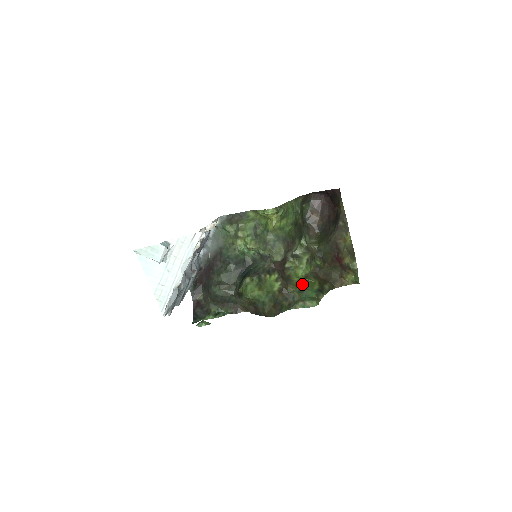
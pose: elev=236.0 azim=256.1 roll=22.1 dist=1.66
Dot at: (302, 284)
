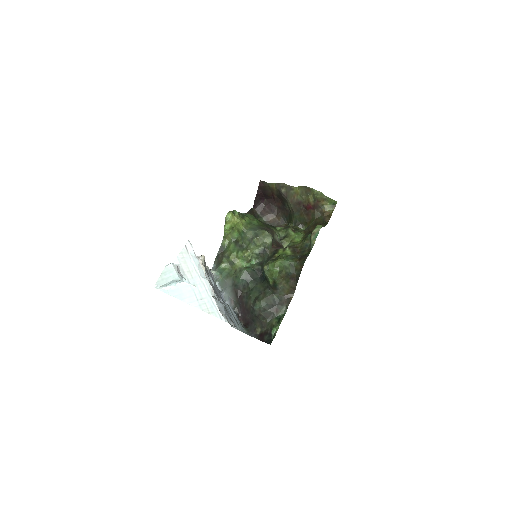
Dot at: (304, 238)
